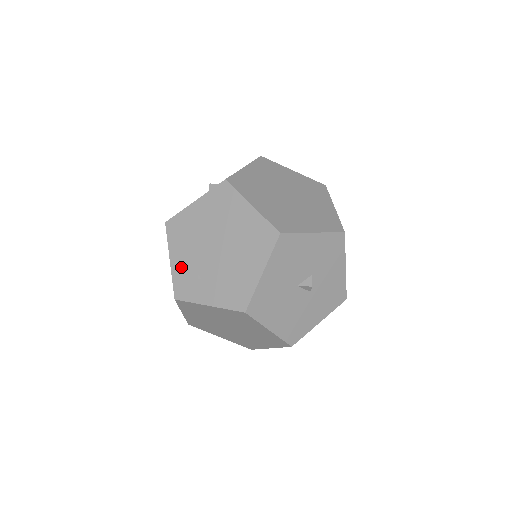
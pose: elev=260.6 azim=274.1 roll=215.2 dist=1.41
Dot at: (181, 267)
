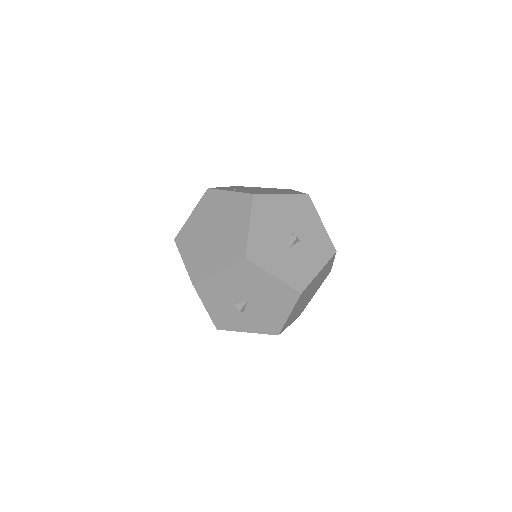
Dot at: occluded
